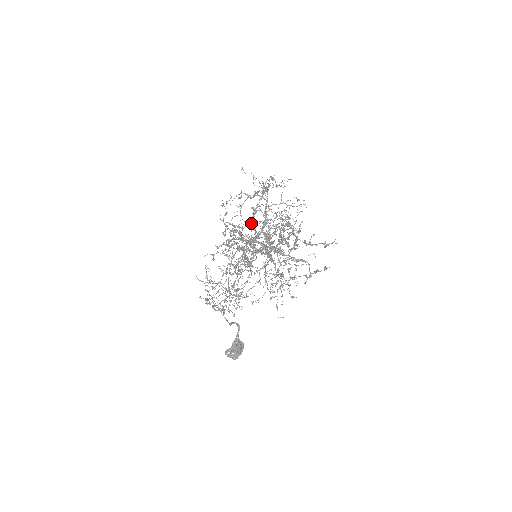
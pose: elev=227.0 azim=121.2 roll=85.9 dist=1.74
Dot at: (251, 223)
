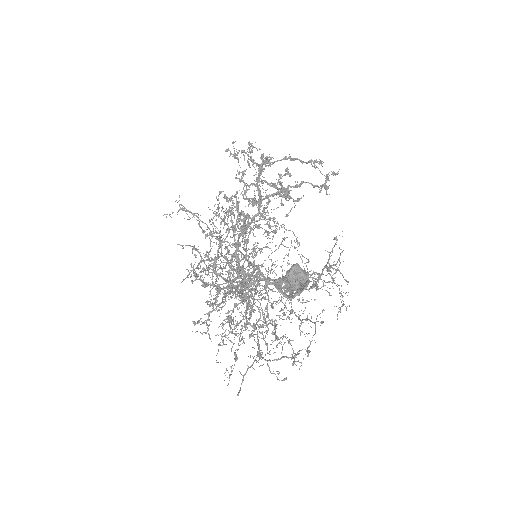
Dot at: occluded
